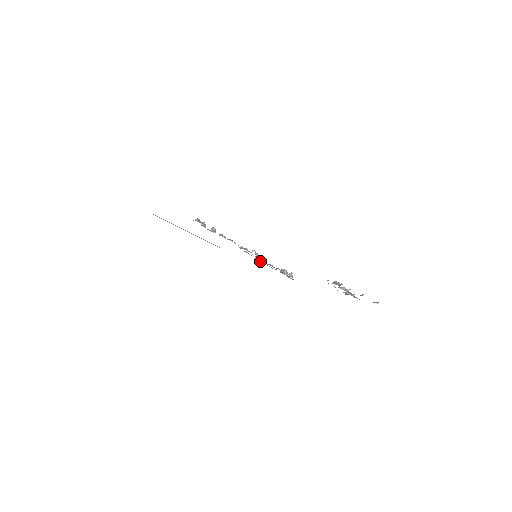
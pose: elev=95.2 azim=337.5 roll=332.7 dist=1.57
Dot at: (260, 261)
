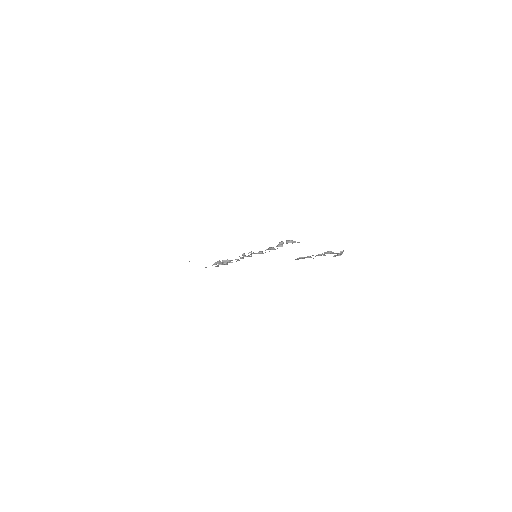
Dot at: occluded
